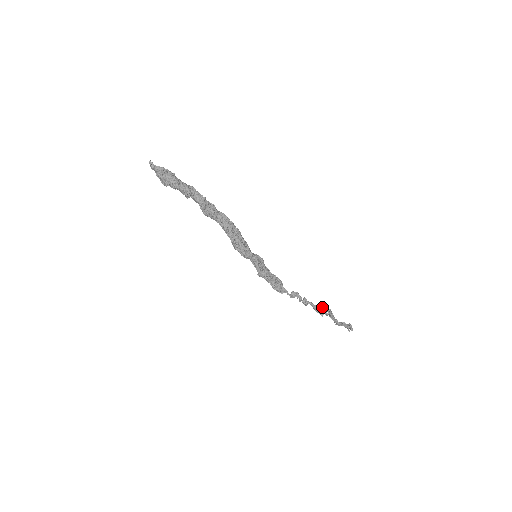
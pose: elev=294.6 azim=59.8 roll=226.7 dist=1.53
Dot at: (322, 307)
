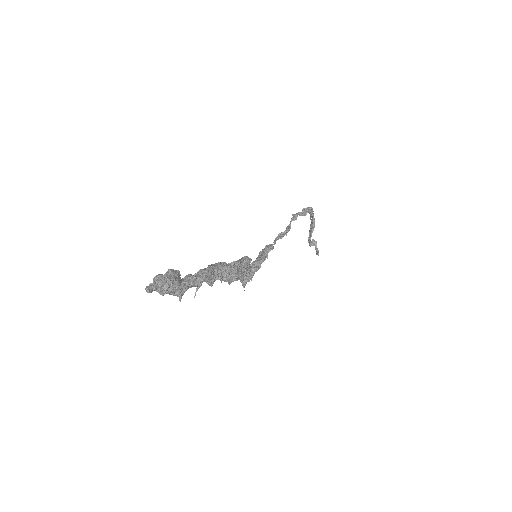
Dot at: (311, 213)
